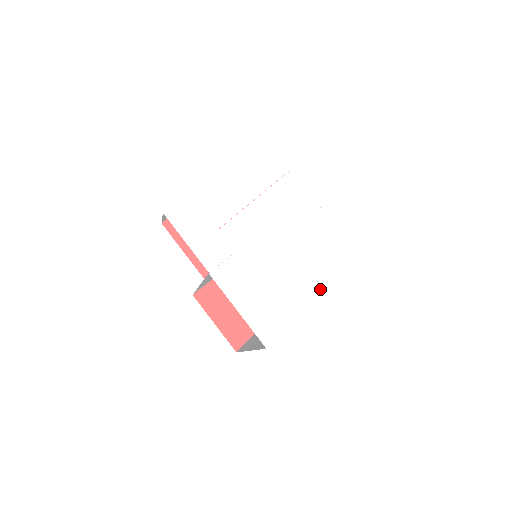
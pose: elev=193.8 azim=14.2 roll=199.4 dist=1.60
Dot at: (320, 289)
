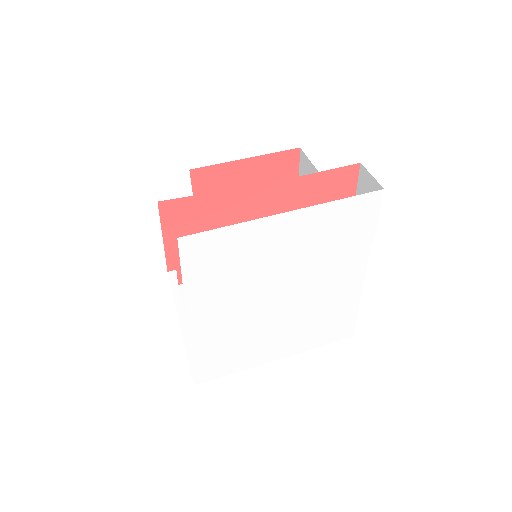
Dot at: (287, 355)
